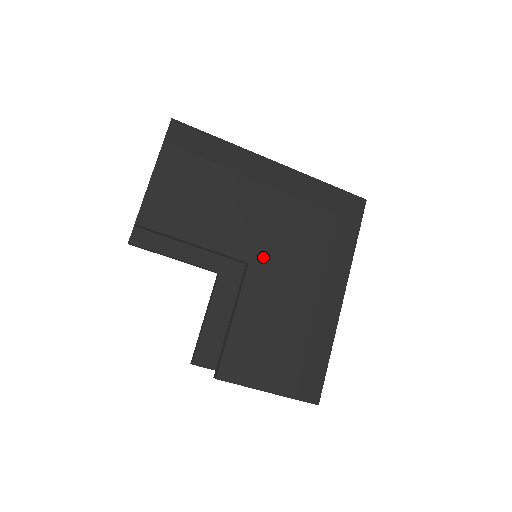
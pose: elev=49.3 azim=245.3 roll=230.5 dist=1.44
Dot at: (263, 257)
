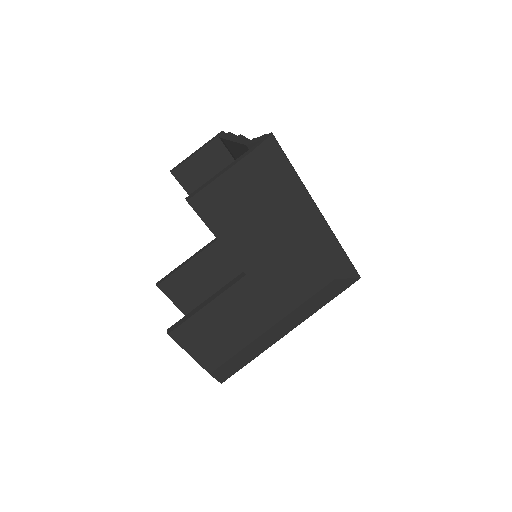
Dot at: (259, 276)
